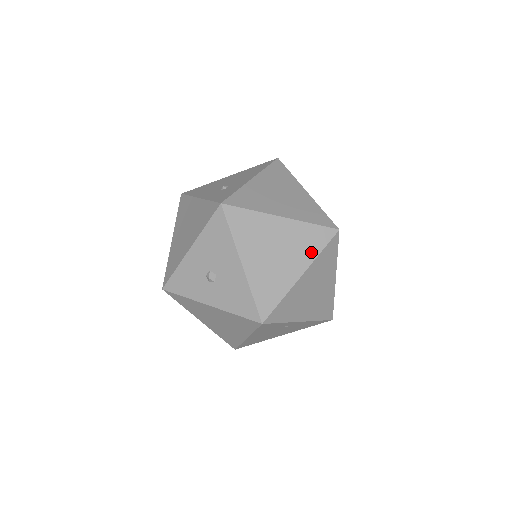
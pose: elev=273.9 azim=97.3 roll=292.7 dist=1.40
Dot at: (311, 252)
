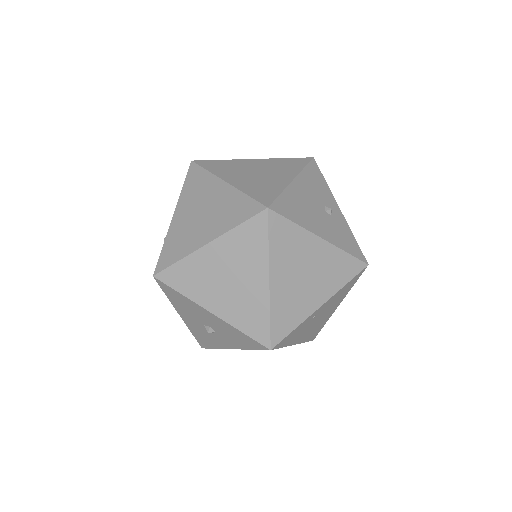
Dot at: (259, 253)
